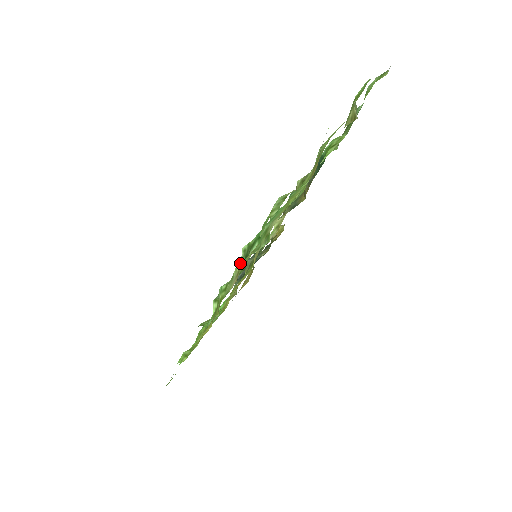
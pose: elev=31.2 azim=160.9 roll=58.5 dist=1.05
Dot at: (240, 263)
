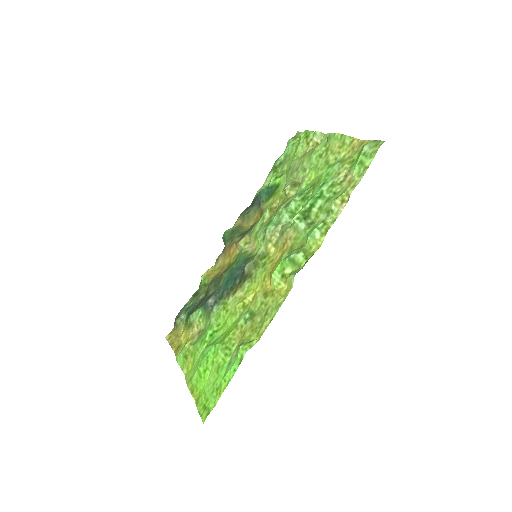
Dot at: (341, 195)
